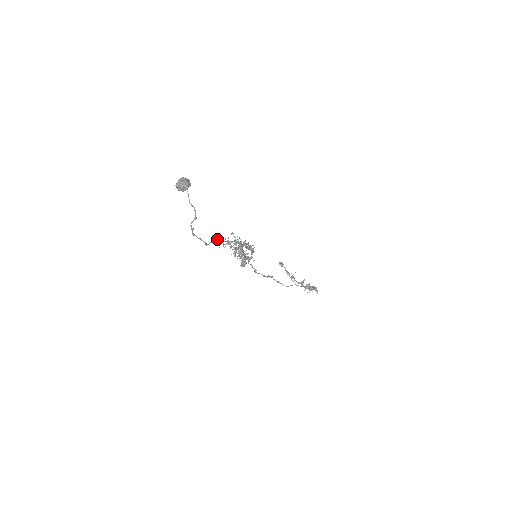
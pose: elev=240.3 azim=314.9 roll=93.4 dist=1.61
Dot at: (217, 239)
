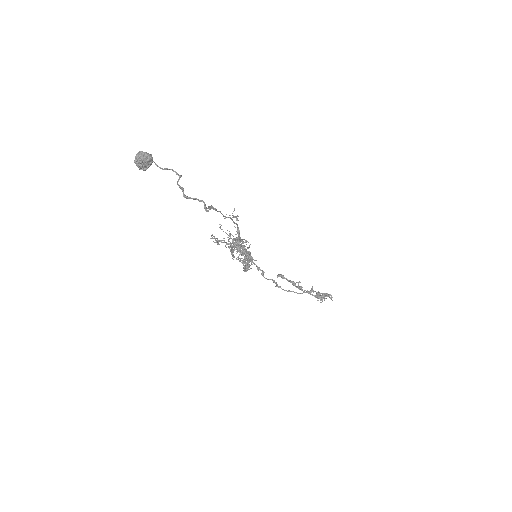
Dot at: (214, 209)
